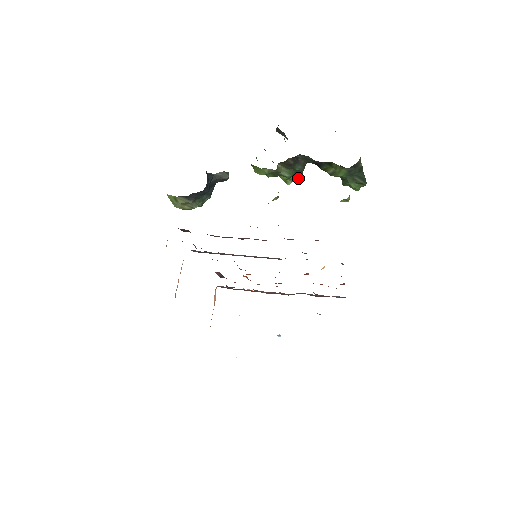
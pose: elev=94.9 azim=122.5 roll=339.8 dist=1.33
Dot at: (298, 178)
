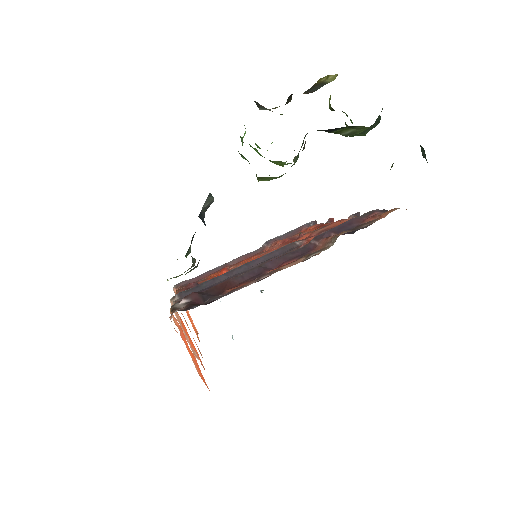
Dot at: occluded
